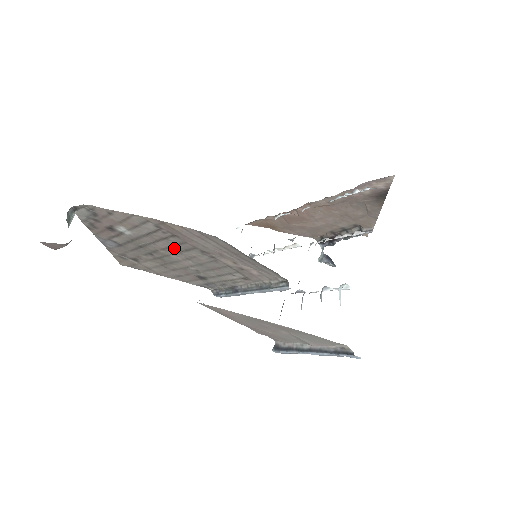
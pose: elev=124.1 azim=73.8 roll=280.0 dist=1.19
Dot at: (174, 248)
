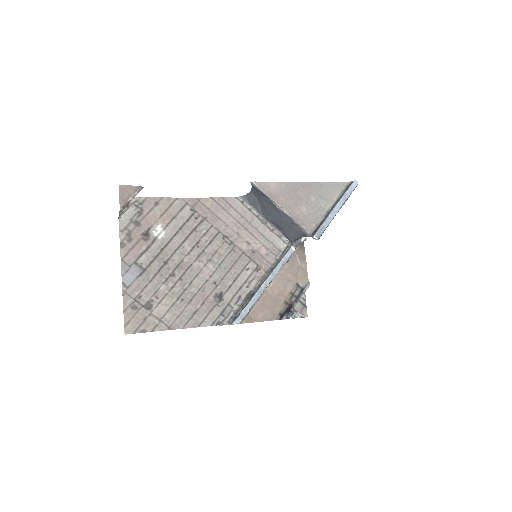
Dot at: (199, 245)
